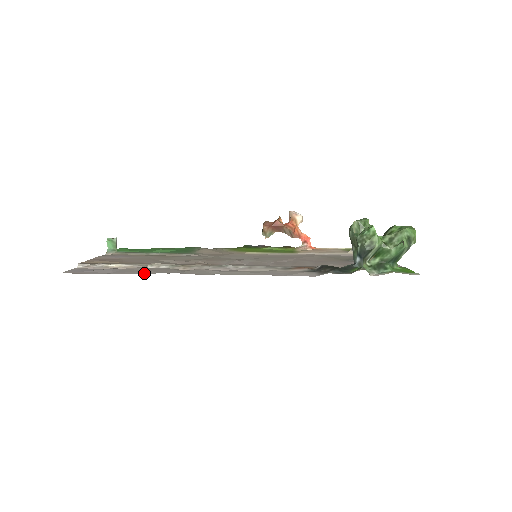
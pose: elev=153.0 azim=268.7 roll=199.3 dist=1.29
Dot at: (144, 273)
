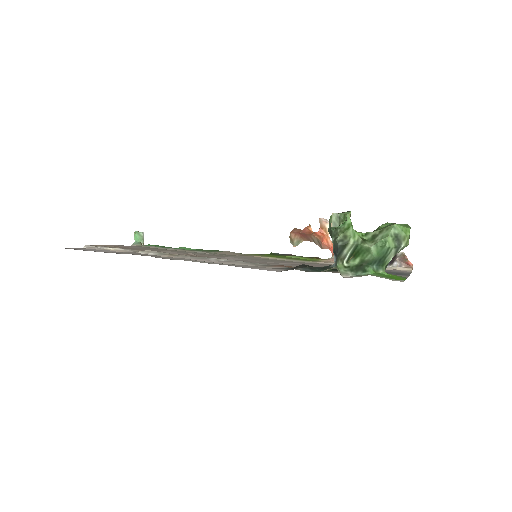
Dot at: (121, 253)
